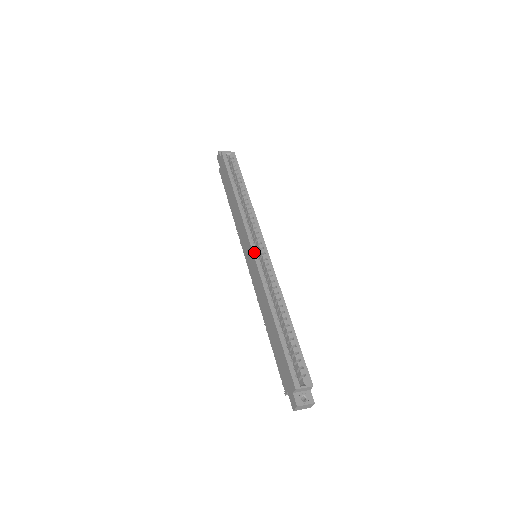
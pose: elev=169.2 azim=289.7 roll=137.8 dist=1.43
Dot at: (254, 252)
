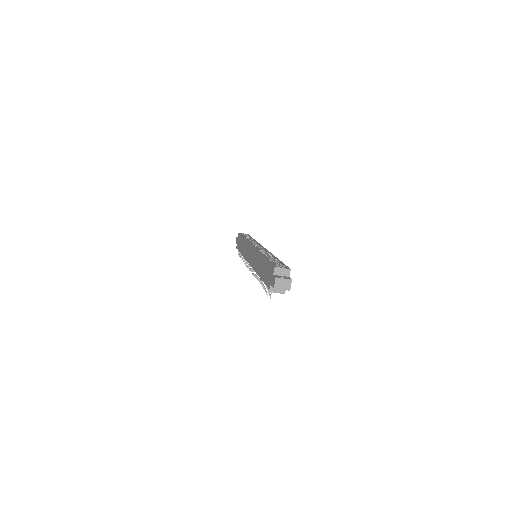
Dot at: (253, 246)
